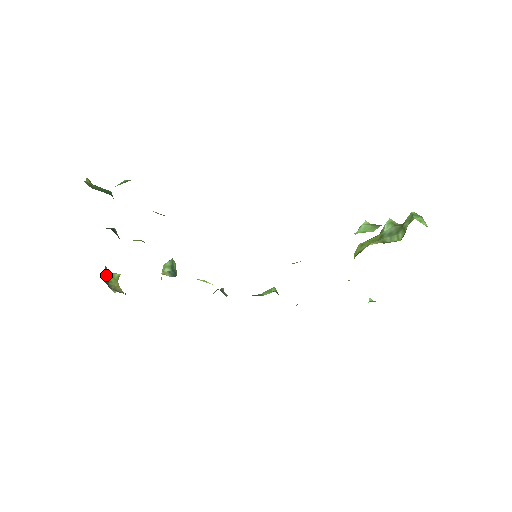
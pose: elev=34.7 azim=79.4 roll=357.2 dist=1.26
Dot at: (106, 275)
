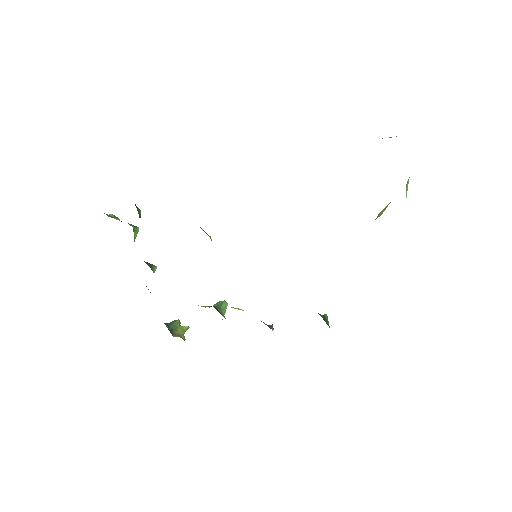
Dot at: (174, 325)
